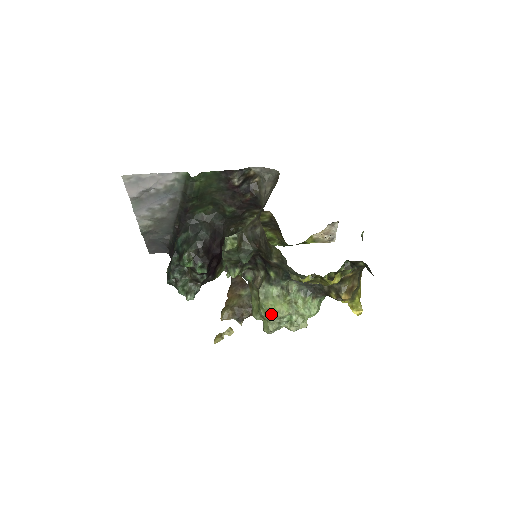
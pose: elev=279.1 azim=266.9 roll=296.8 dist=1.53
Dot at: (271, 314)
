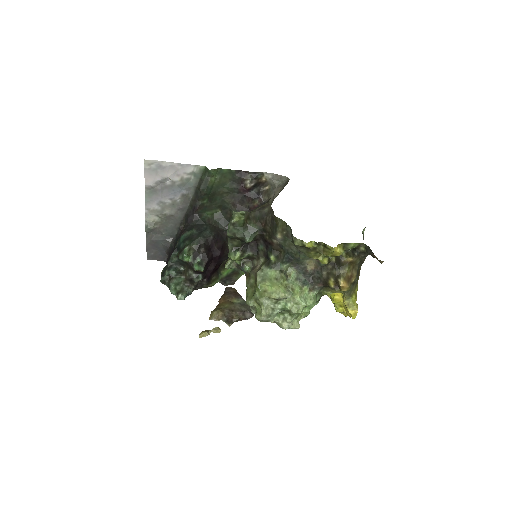
Dot at: (267, 295)
